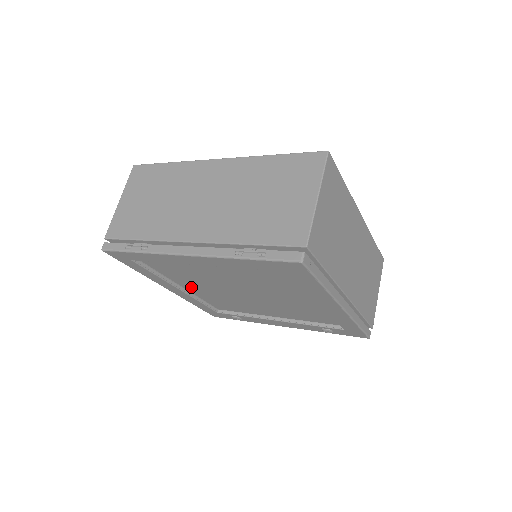
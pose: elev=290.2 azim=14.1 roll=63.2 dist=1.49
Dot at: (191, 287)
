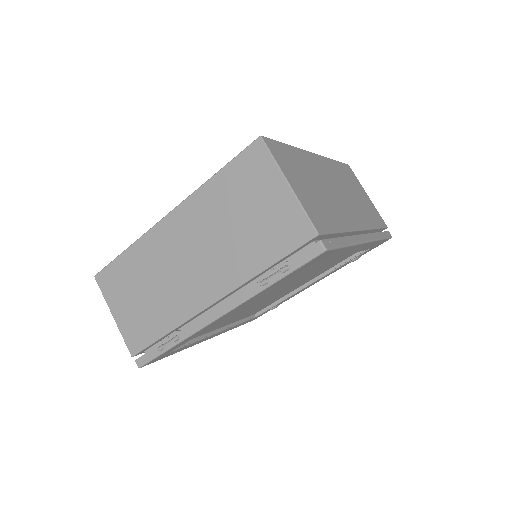
Dot at: (226, 323)
